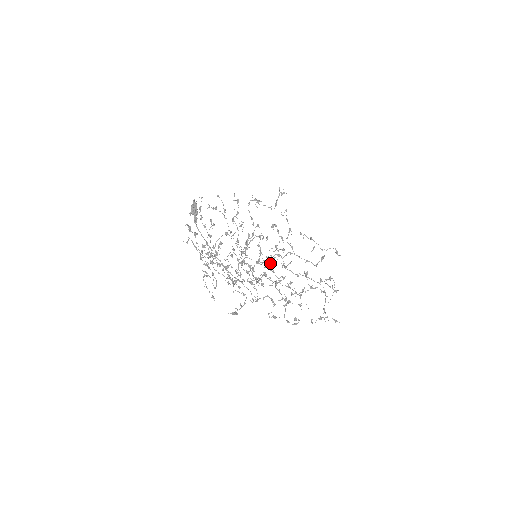
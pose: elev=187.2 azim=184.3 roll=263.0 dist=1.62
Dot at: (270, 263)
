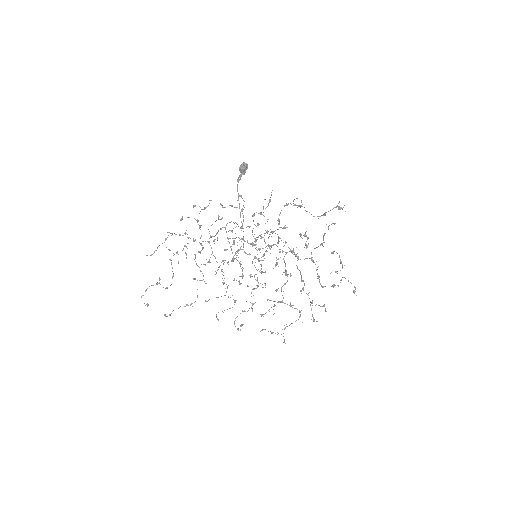
Dot at: occluded
